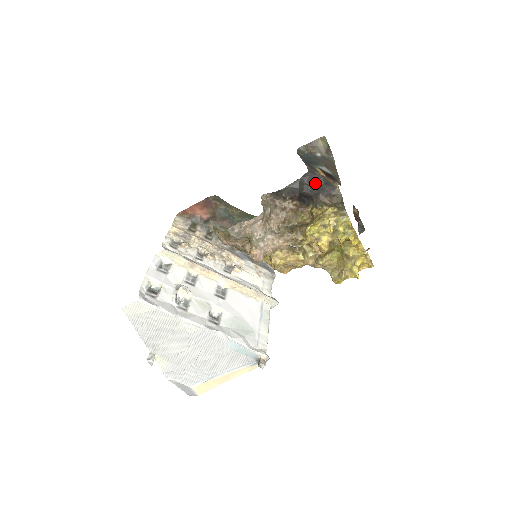
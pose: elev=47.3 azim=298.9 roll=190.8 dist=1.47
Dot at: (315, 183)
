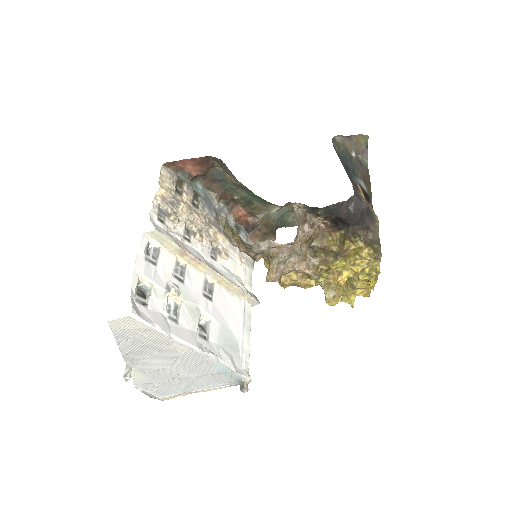
Dot at: (358, 211)
